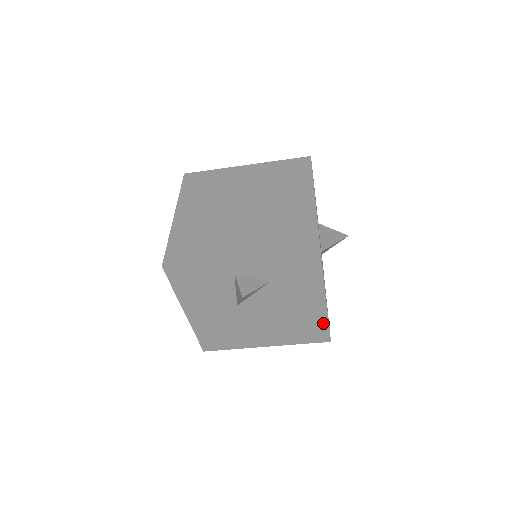
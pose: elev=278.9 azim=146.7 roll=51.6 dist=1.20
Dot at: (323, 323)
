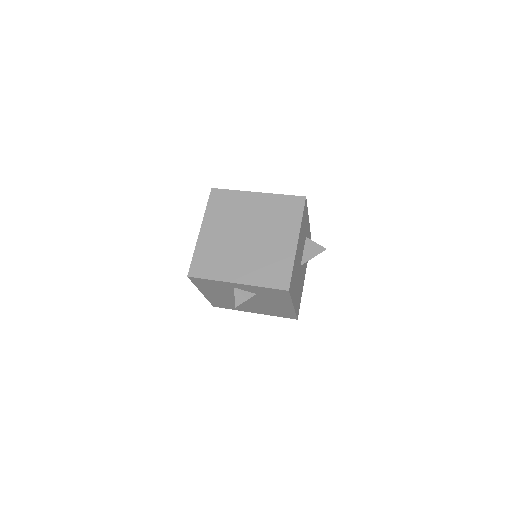
Dot at: (292, 313)
